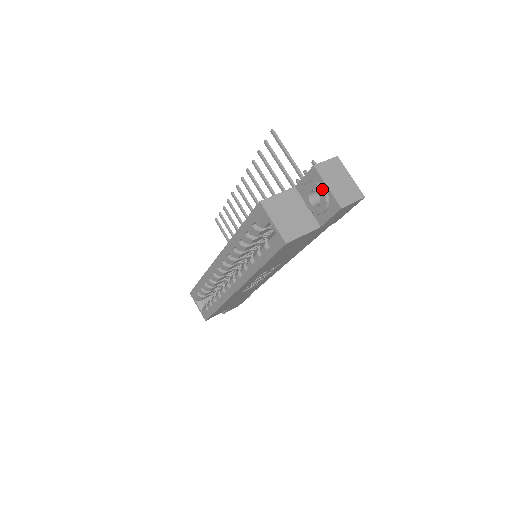
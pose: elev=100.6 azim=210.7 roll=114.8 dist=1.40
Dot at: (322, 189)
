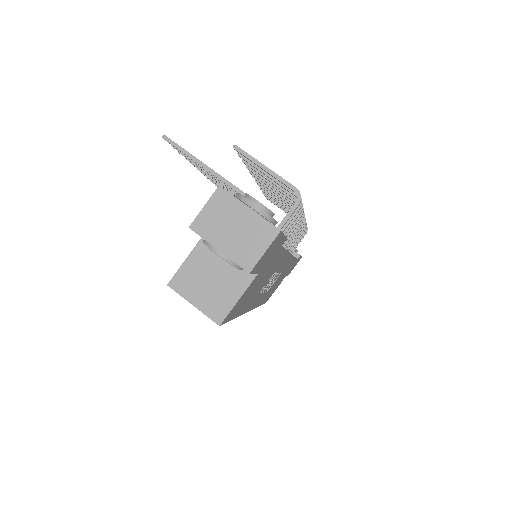
Dot at: (216, 254)
